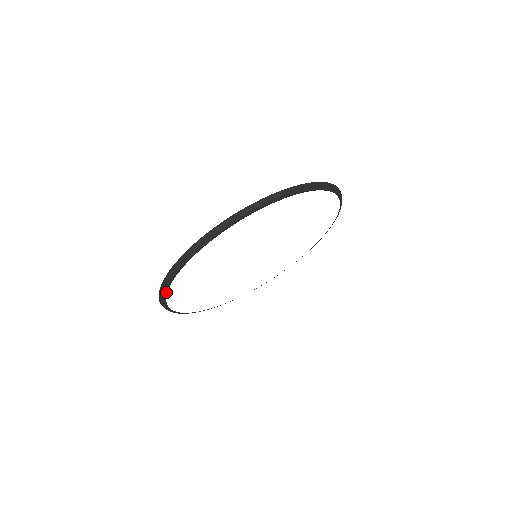
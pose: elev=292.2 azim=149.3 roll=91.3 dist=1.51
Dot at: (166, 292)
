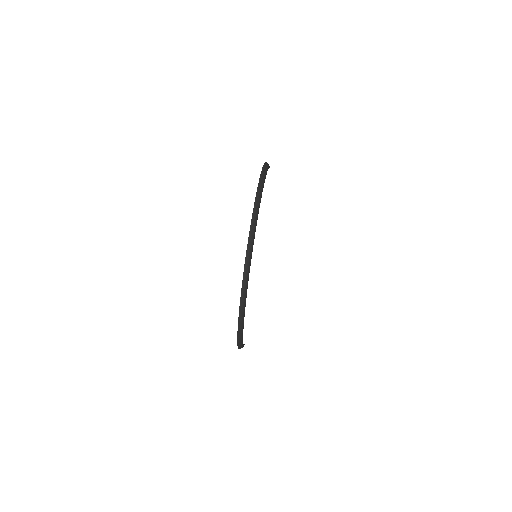
Dot at: occluded
